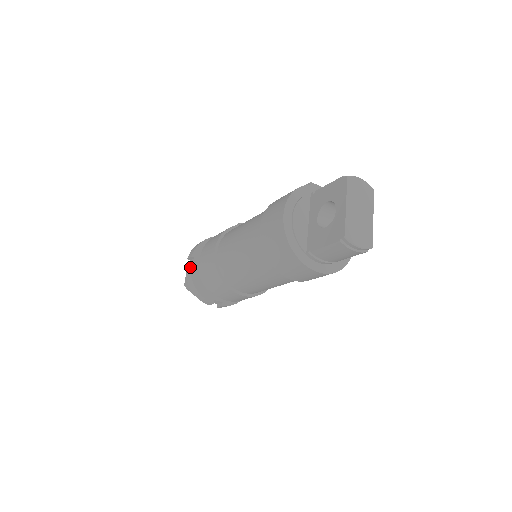
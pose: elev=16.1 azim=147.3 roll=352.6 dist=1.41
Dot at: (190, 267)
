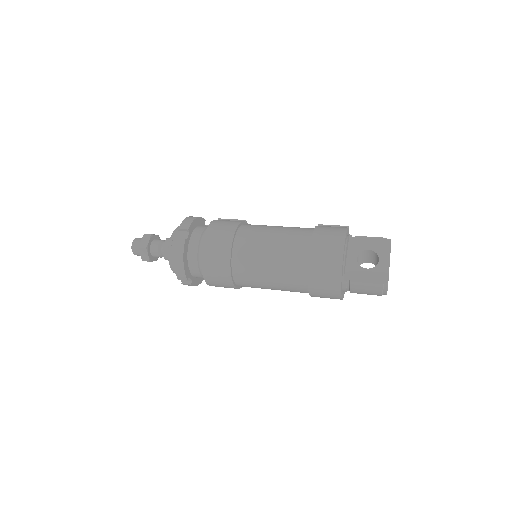
Dot at: (185, 239)
